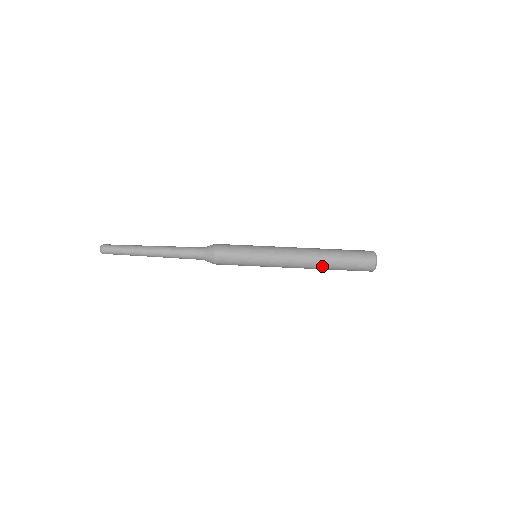
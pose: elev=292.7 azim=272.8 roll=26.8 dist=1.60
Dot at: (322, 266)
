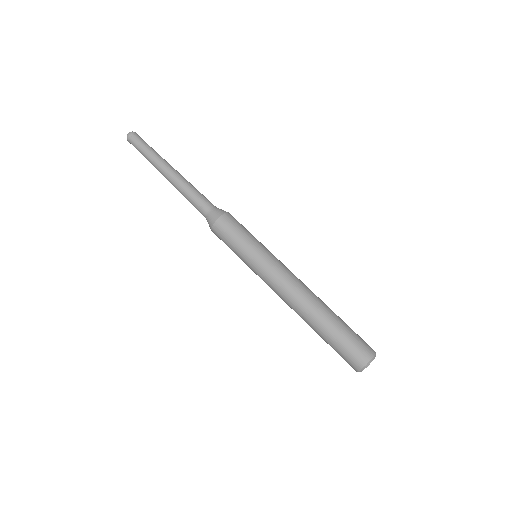
Dot at: (316, 313)
